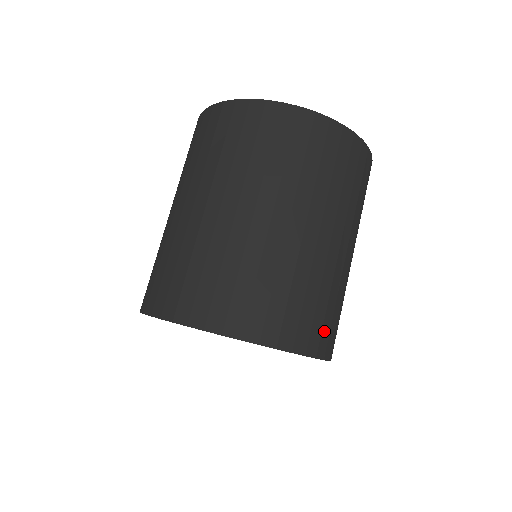
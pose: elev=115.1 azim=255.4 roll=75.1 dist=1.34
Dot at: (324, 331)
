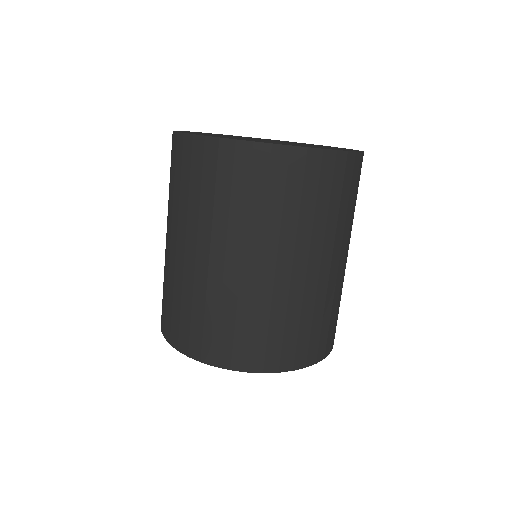
Dot at: (329, 335)
